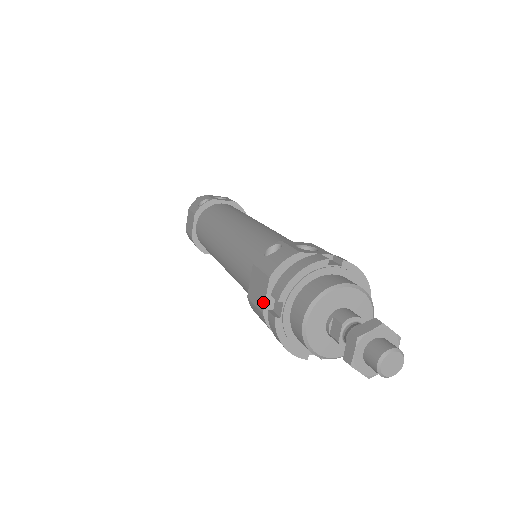
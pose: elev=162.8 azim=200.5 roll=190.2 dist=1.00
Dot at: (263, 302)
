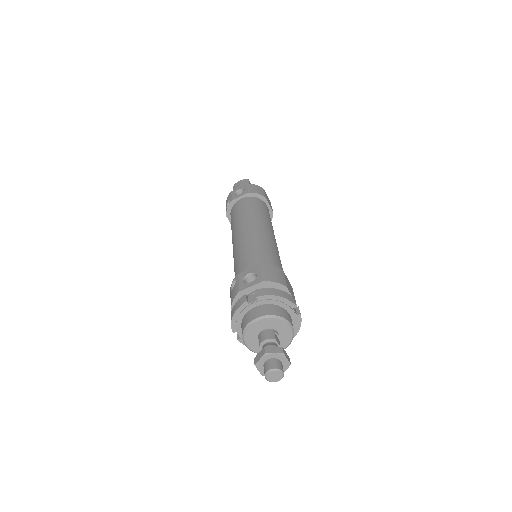
Dot at: occluded
